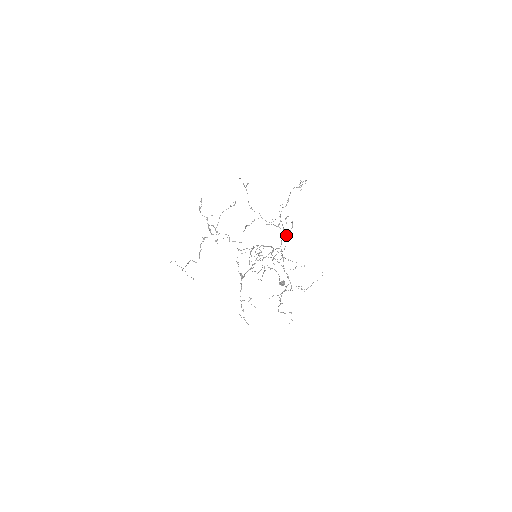
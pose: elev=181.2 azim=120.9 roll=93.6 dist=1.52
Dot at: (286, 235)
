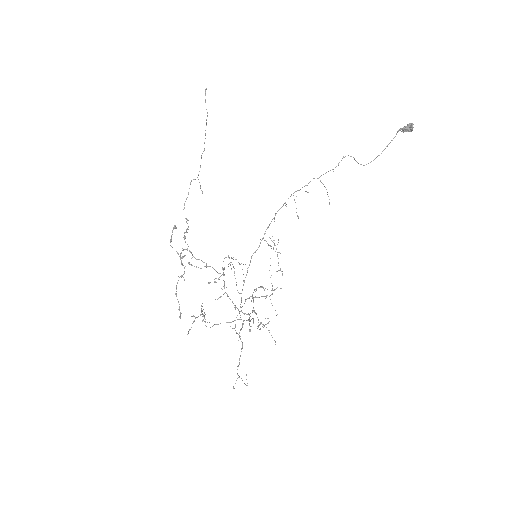
Dot at: (253, 323)
